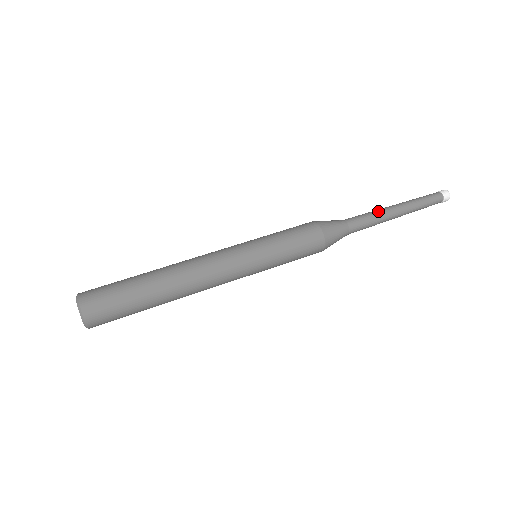
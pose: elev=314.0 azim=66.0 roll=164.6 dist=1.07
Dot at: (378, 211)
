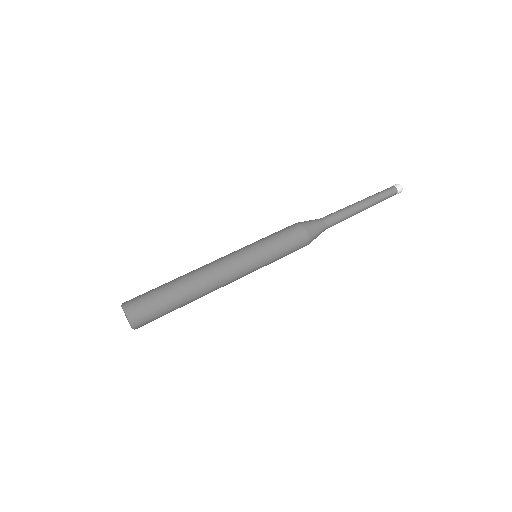
Dot at: (350, 212)
